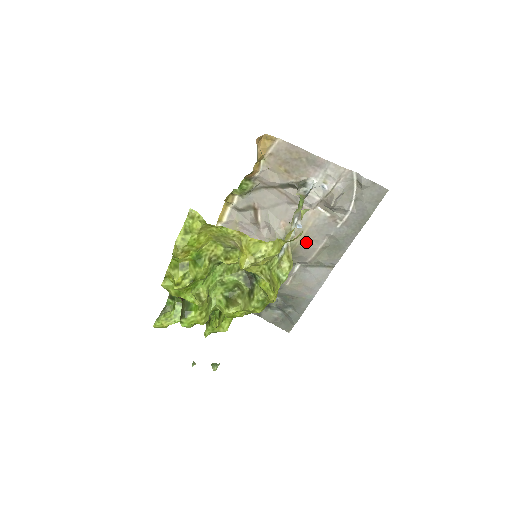
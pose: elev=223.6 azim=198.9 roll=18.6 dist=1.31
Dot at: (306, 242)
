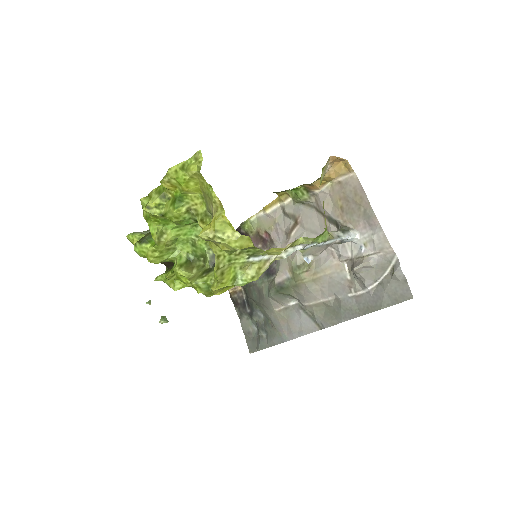
Dot at: (313, 285)
